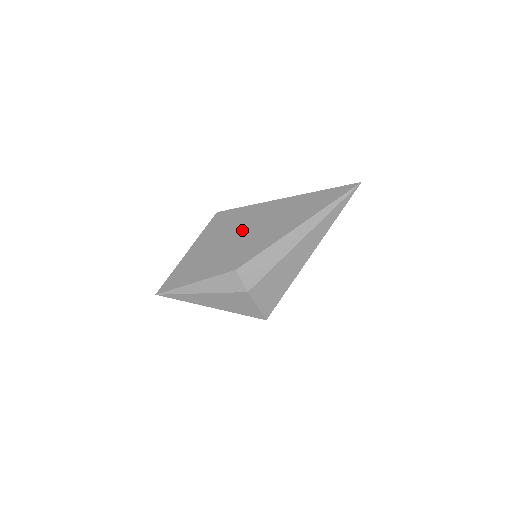
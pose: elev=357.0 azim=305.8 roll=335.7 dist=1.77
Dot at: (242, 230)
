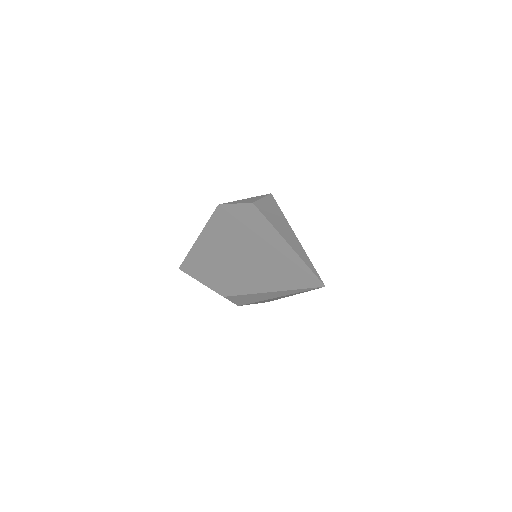
Dot at: (232, 253)
